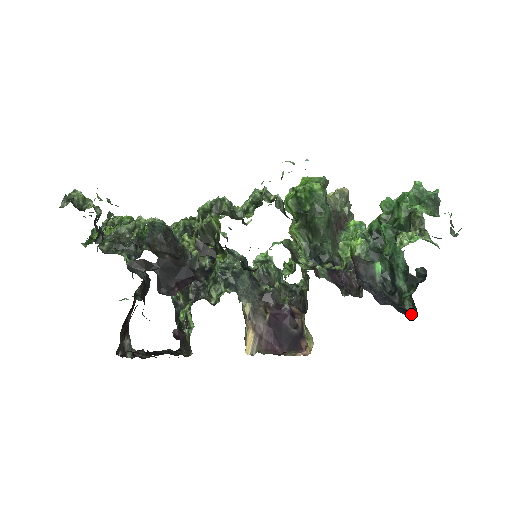
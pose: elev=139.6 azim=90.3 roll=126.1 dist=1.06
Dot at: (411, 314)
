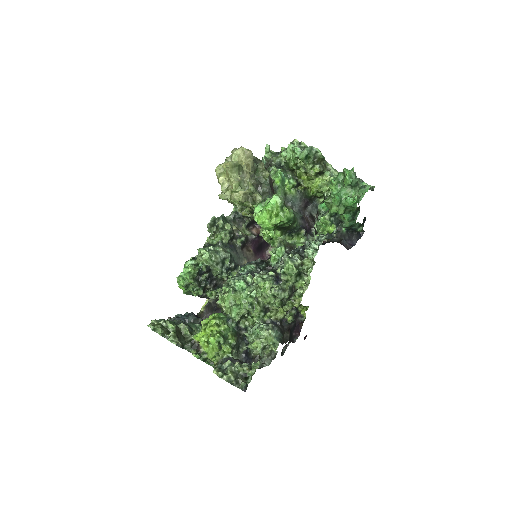
Dot at: occluded
